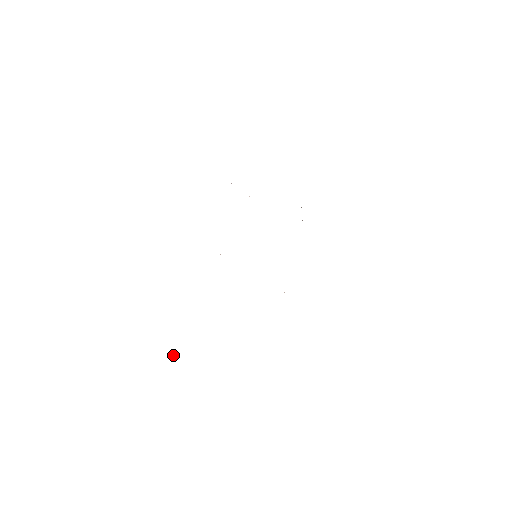
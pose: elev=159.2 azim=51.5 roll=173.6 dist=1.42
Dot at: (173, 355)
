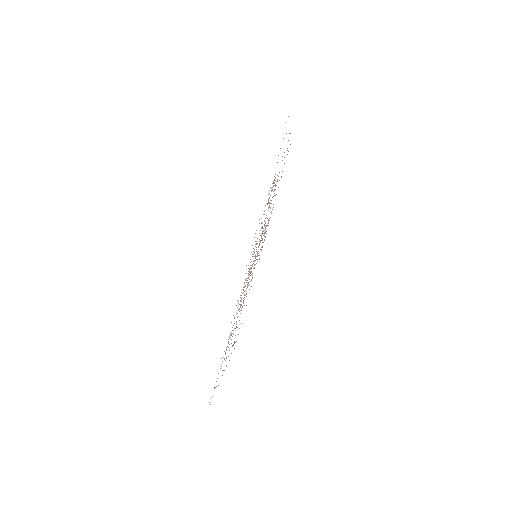
Dot at: occluded
